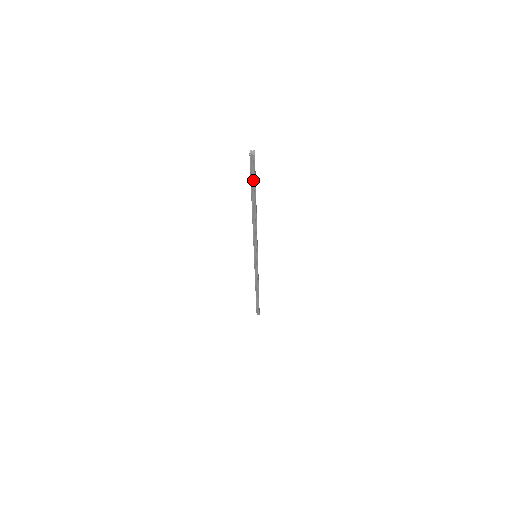
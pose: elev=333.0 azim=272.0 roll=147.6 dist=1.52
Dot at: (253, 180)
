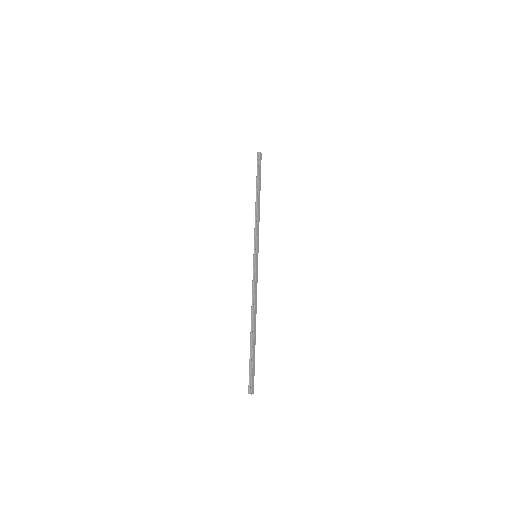
Dot at: (258, 170)
